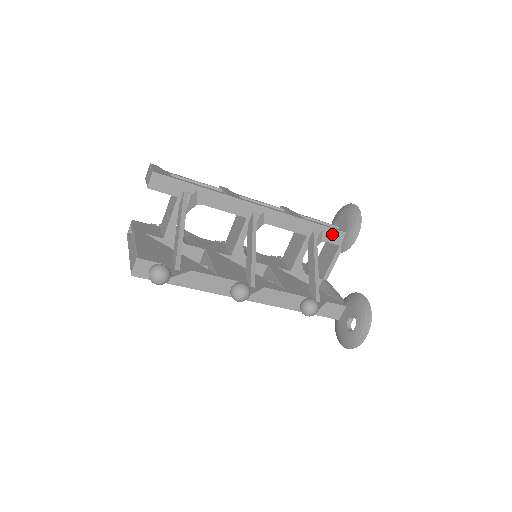
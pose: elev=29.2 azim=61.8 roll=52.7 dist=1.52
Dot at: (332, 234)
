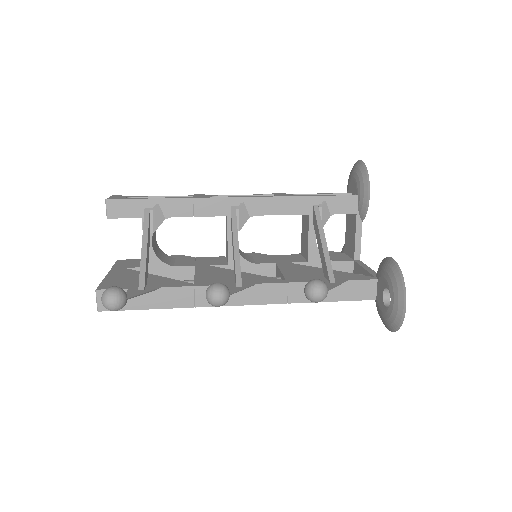
Dot at: (340, 202)
